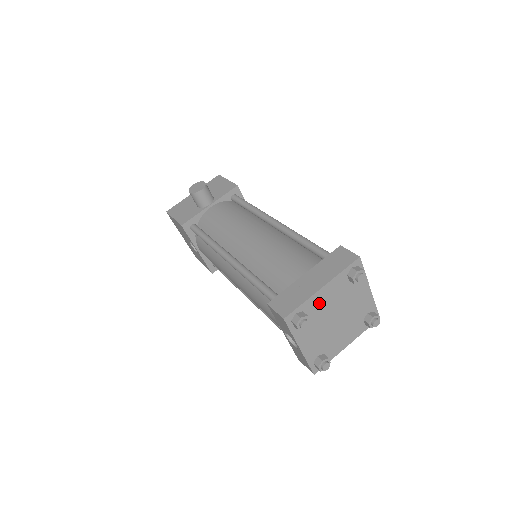
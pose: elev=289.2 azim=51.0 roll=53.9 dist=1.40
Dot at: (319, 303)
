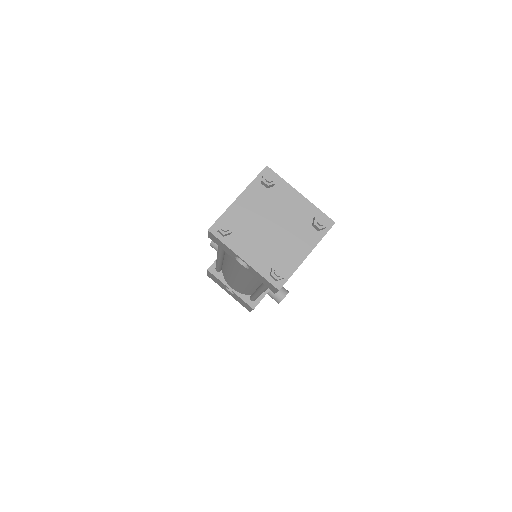
Dot at: (242, 213)
